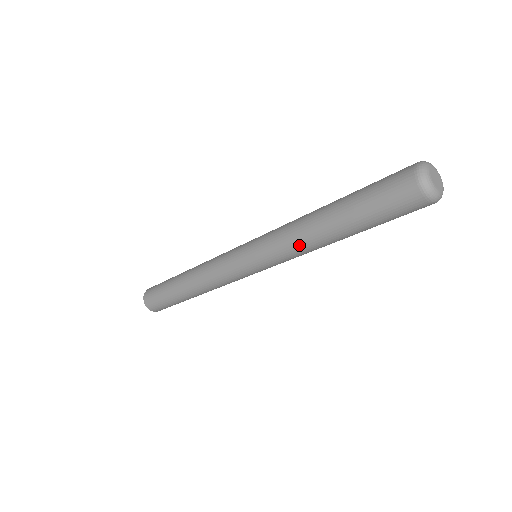
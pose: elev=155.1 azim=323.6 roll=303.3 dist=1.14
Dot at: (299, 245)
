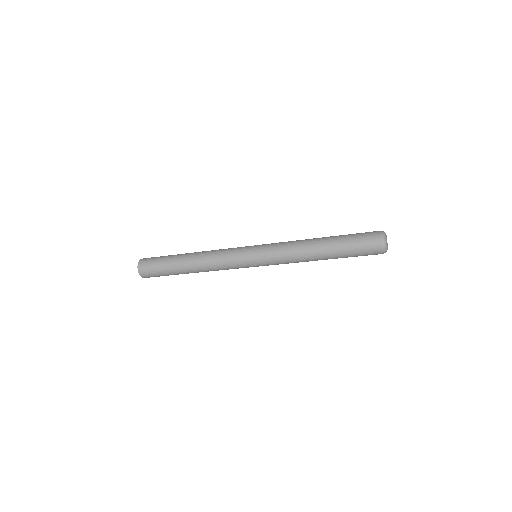
Dot at: (298, 259)
